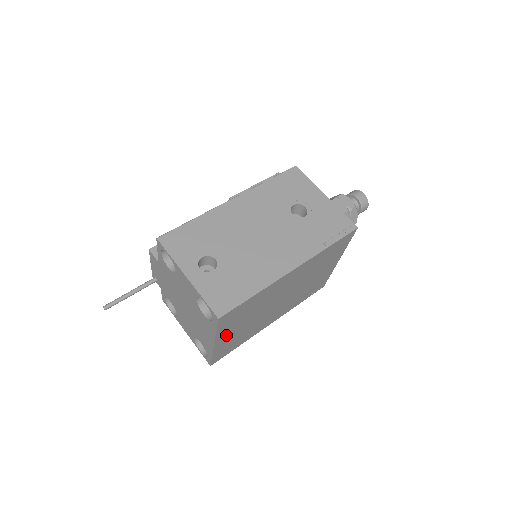
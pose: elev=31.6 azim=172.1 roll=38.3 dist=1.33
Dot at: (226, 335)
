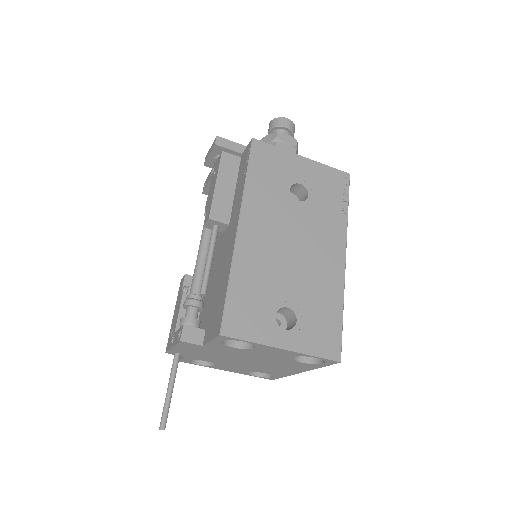
Dot at: occluded
